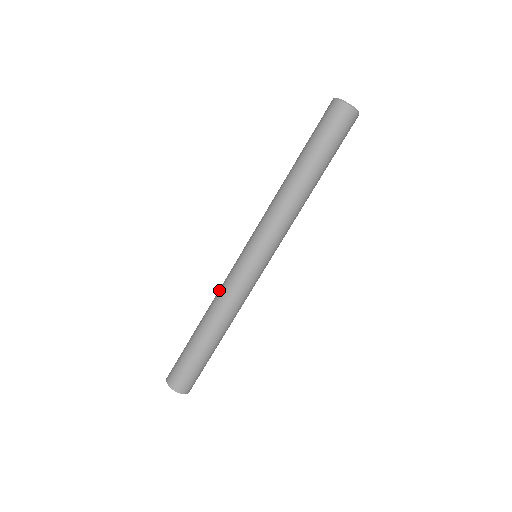
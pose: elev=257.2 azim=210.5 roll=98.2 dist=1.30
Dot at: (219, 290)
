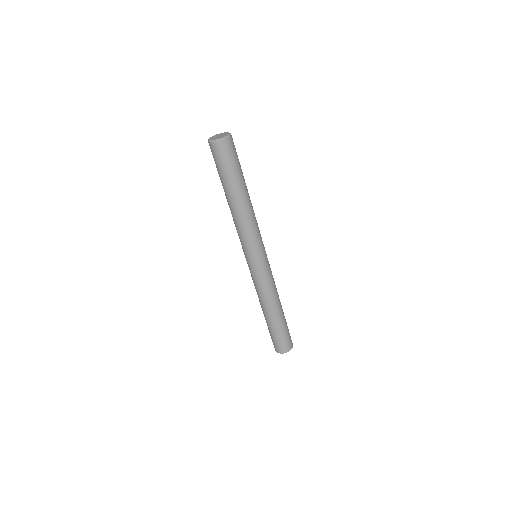
Dot at: (257, 291)
